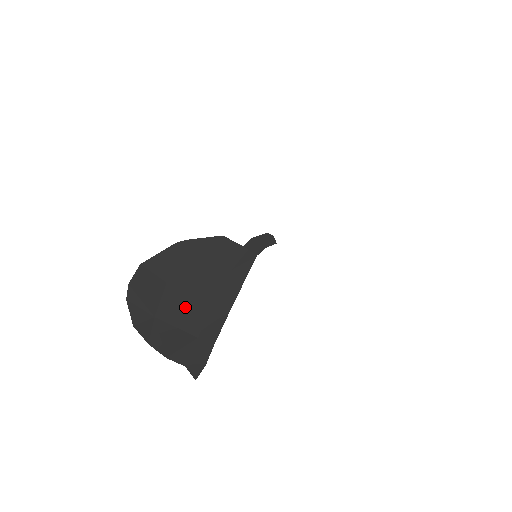
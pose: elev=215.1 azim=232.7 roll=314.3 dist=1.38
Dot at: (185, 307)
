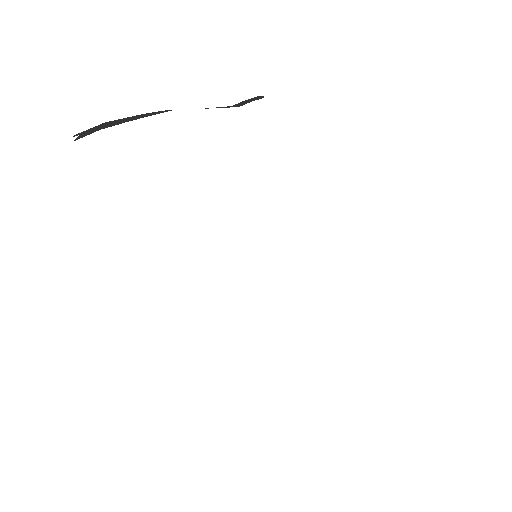
Dot at: occluded
